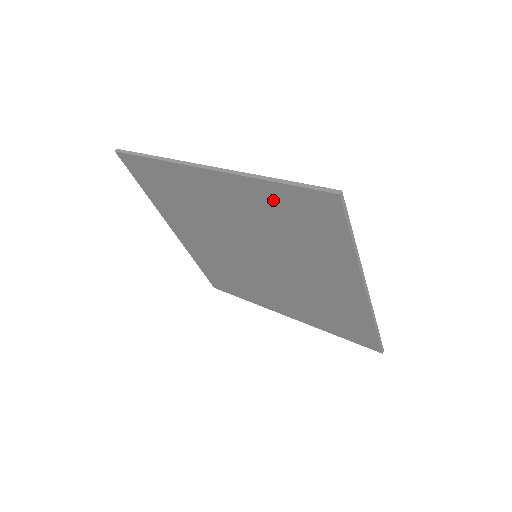
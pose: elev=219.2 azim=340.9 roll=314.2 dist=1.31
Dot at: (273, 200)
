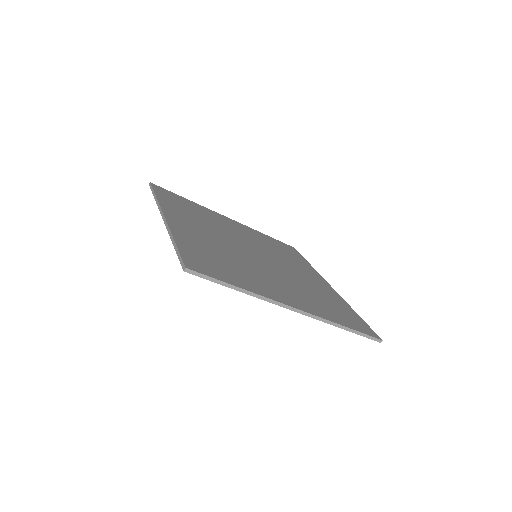
Dot at: occluded
